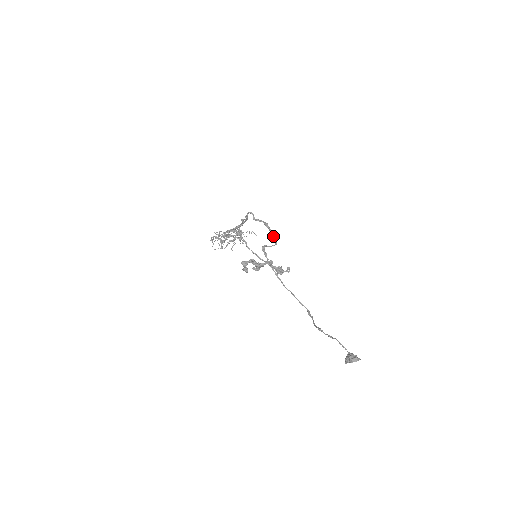
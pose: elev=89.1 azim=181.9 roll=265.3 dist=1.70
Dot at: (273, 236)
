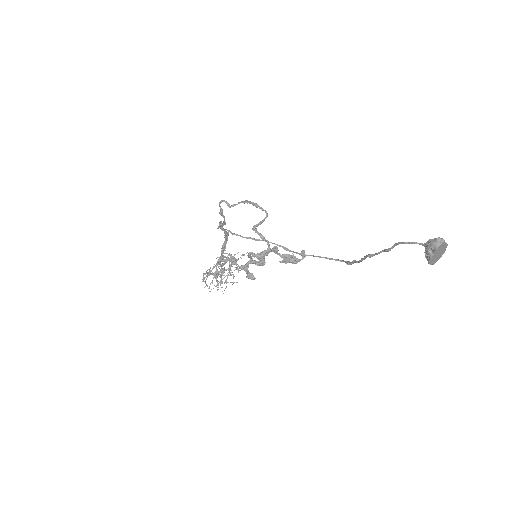
Dot at: (258, 206)
